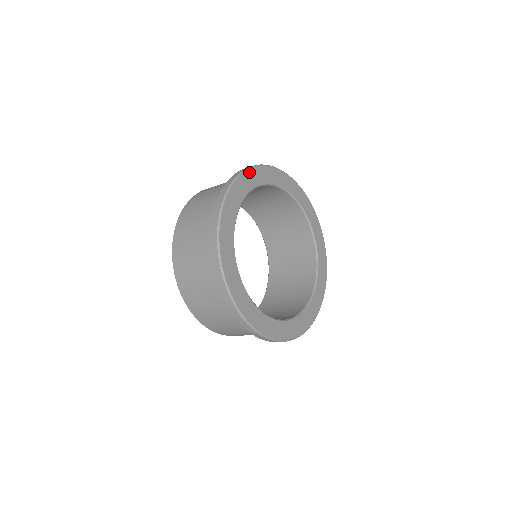
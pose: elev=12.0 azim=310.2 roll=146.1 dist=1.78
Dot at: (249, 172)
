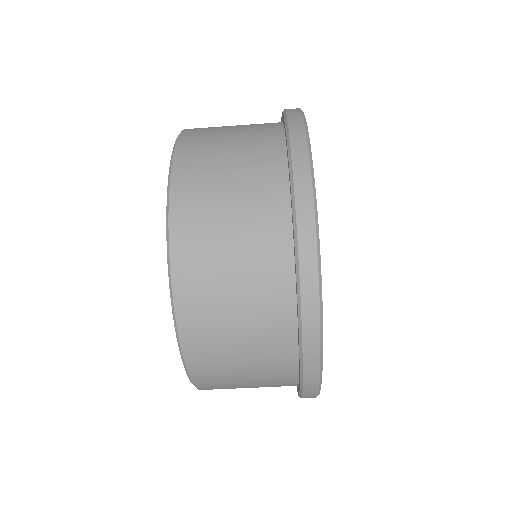
Dot at: occluded
